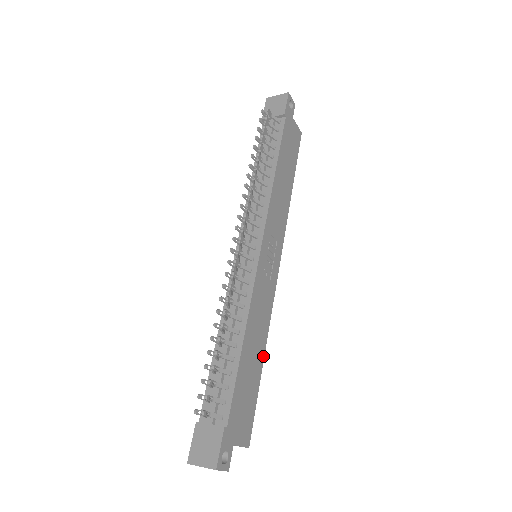
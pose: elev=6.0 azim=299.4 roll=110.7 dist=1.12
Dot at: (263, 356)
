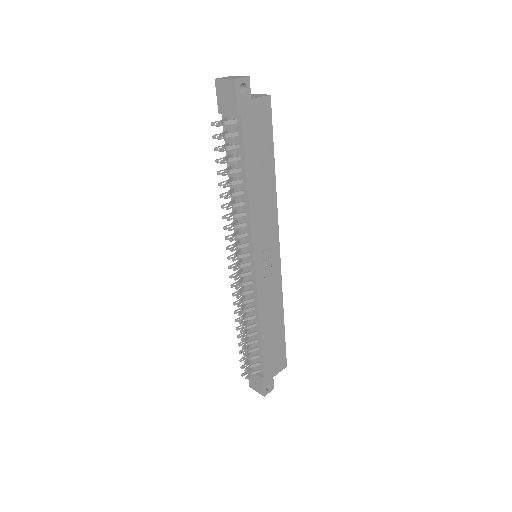
Dot at: (283, 318)
